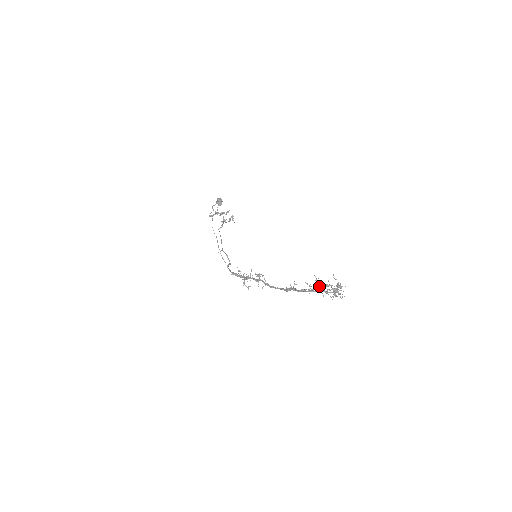
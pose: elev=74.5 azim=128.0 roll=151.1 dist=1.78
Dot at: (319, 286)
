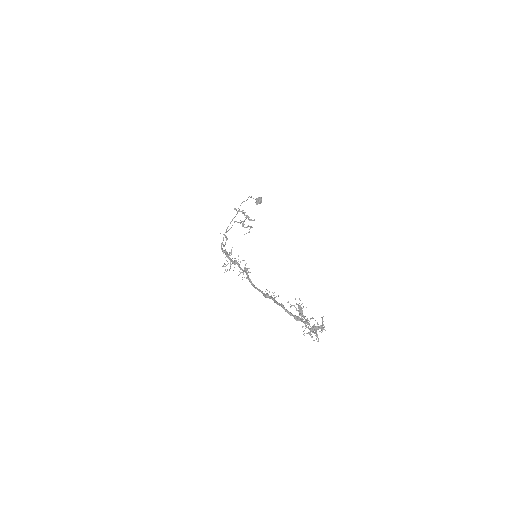
Dot at: occluded
